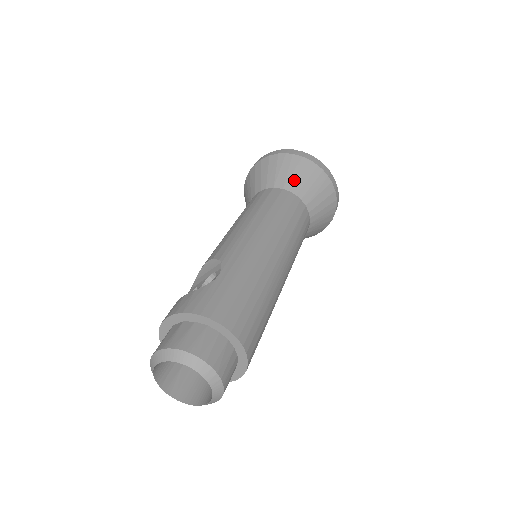
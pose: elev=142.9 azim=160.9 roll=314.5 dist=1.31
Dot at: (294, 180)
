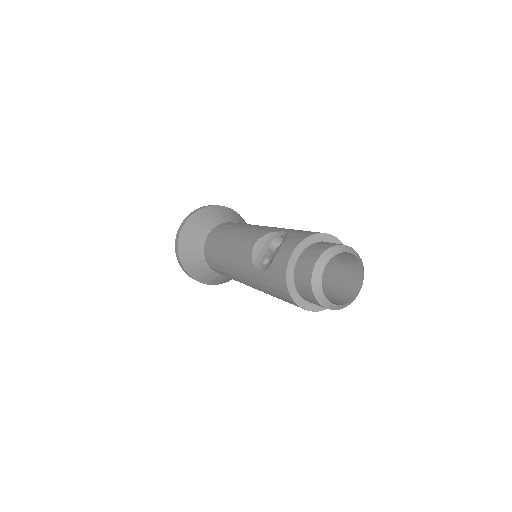
Dot at: (228, 217)
